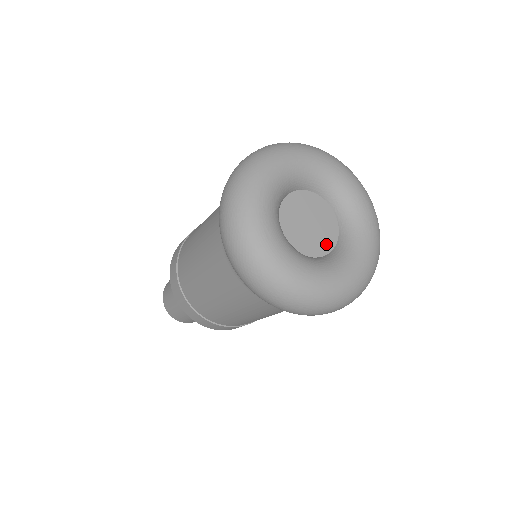
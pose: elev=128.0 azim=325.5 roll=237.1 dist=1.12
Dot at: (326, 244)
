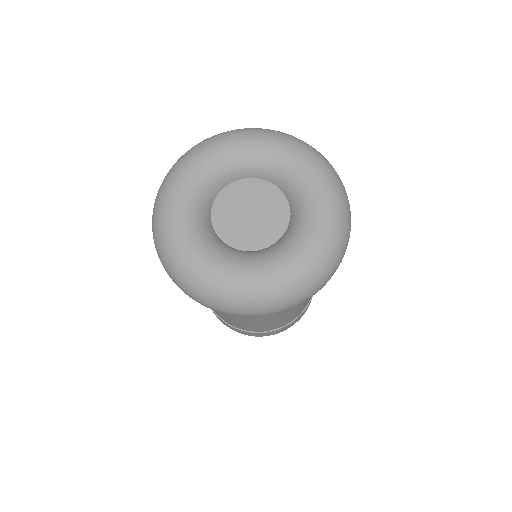
Dot at: (251, 242)
